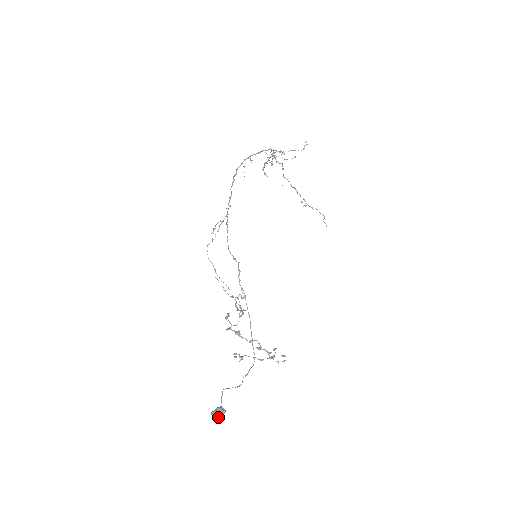
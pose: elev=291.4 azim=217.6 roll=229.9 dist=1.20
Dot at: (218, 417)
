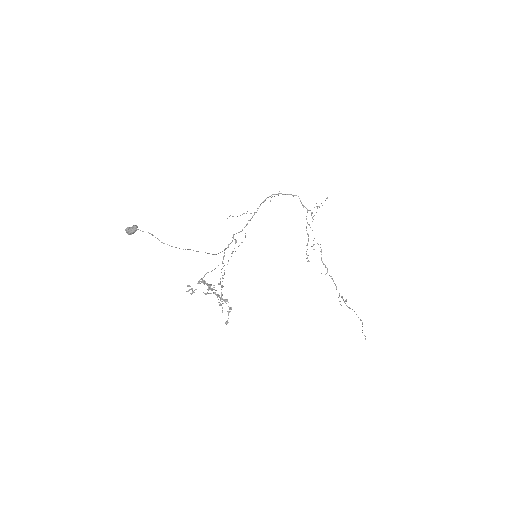
Dot at: (128, 231)
